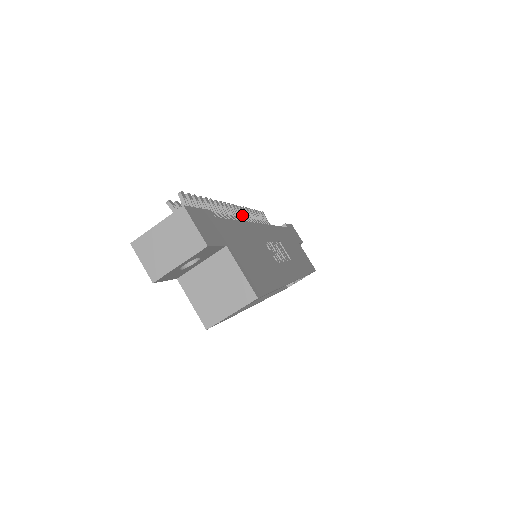
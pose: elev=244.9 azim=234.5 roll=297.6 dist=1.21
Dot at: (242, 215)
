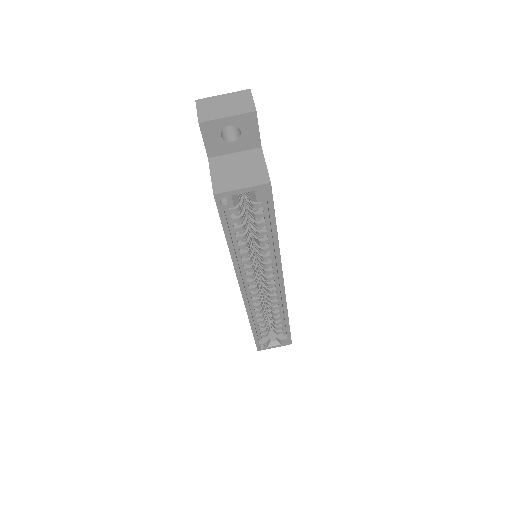
Dot at: occluded
